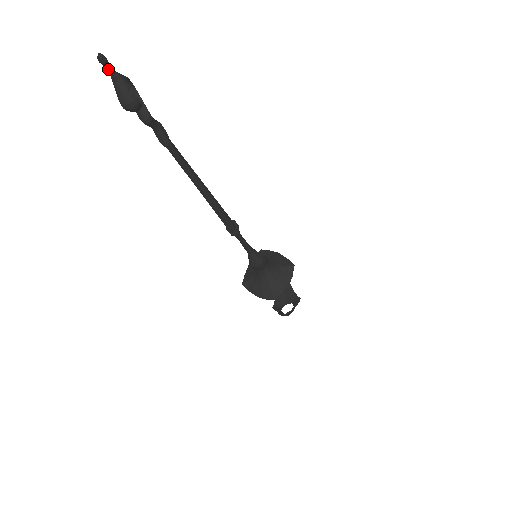
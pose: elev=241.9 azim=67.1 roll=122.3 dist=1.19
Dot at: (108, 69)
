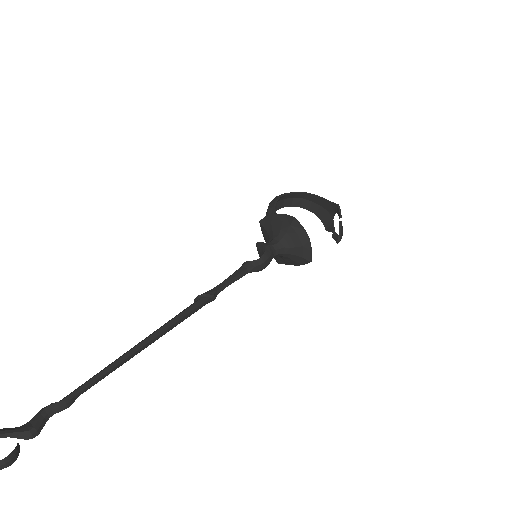
Dot at: out of frame
